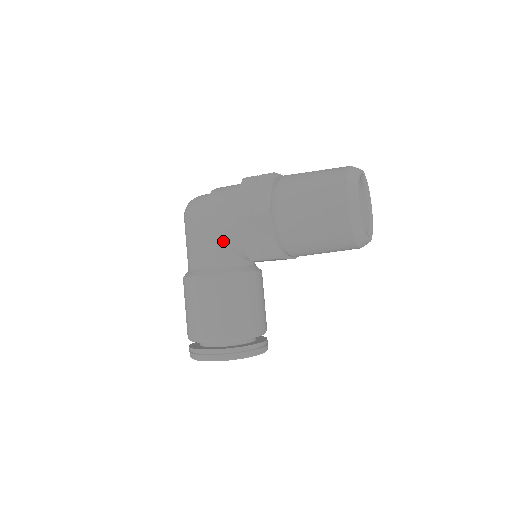
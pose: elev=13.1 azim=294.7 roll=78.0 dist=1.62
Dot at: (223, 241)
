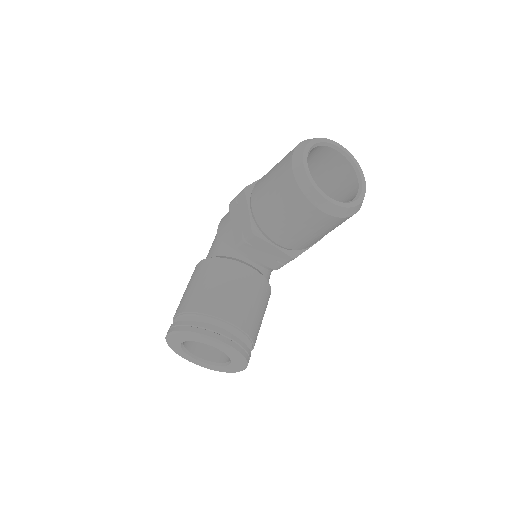
Dot at: (224, 233)
